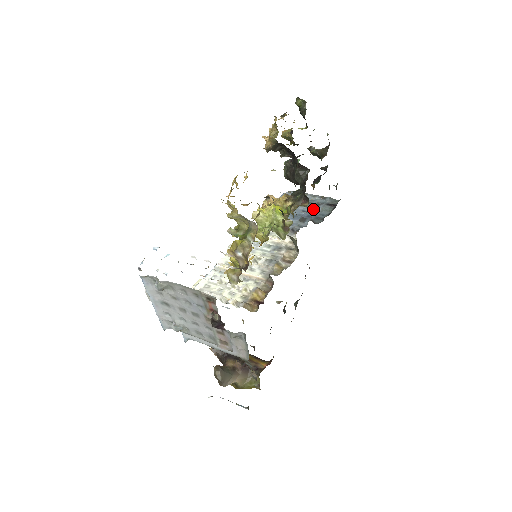
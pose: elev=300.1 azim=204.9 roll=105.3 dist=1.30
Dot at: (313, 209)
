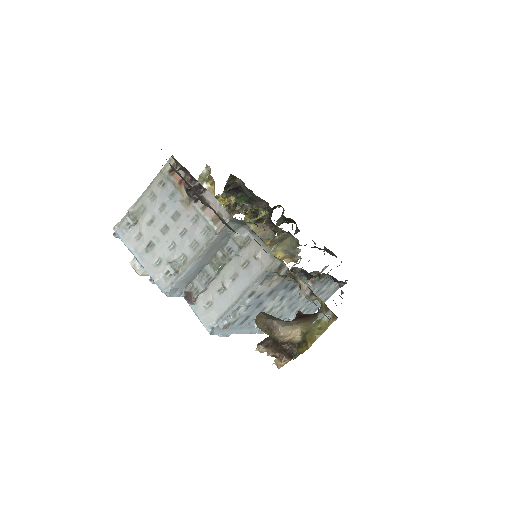
Dot at: occluded
